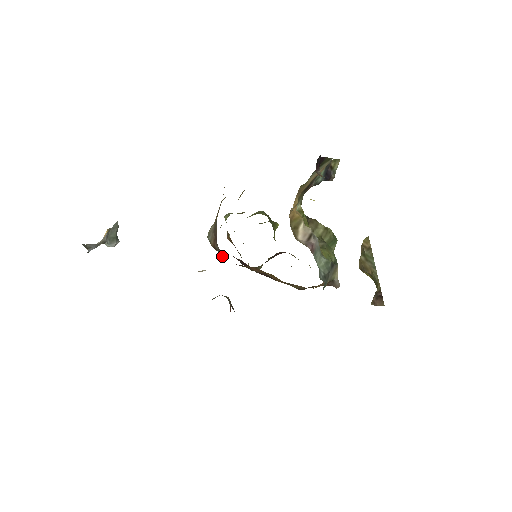
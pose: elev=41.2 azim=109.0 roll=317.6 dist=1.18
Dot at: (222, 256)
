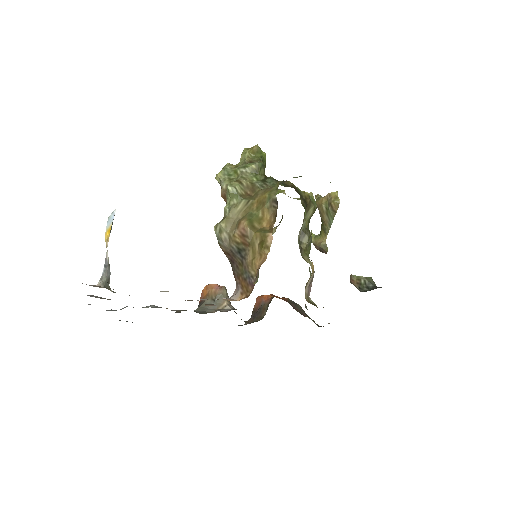
Dot at: (235, 278)
